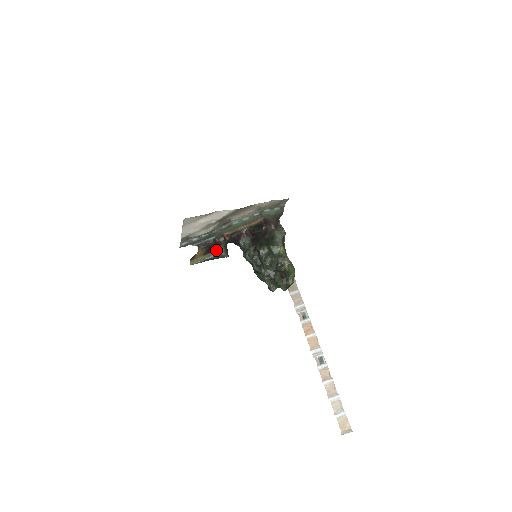
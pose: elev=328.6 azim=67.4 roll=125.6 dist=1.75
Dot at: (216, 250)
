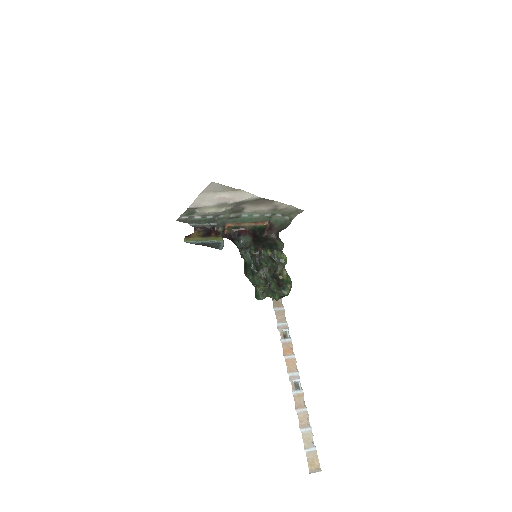
Dot at: (216, 236)
